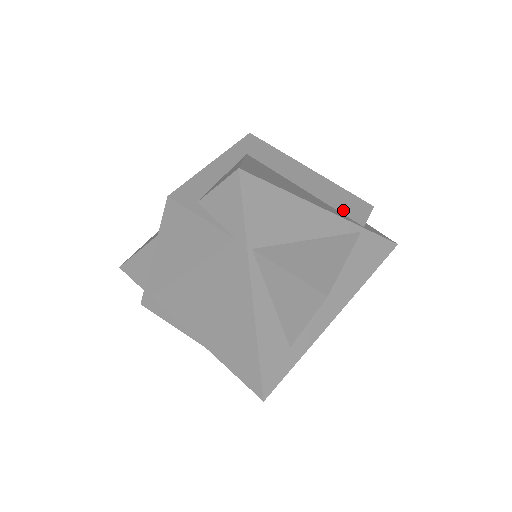
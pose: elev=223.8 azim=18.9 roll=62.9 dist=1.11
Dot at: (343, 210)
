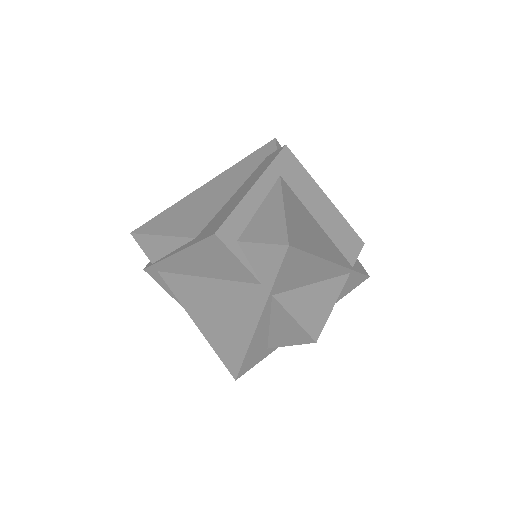
Dot at: (342, 248)
